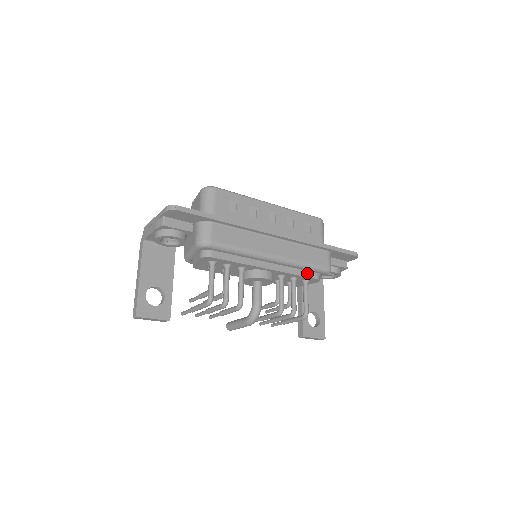
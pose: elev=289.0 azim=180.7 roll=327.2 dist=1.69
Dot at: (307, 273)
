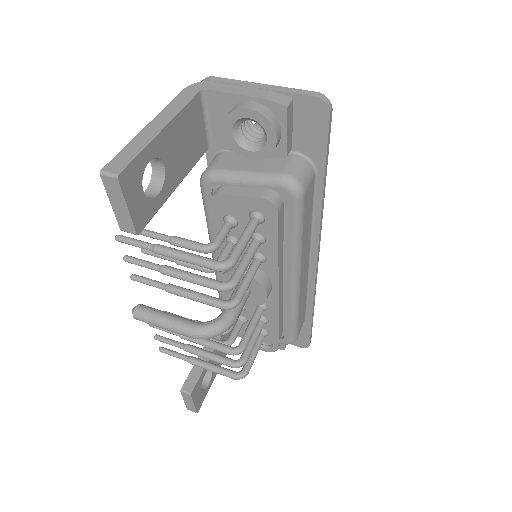
Dot at: (281, 326)
